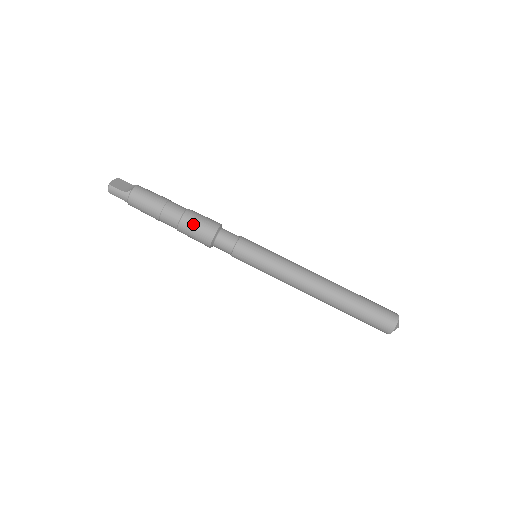
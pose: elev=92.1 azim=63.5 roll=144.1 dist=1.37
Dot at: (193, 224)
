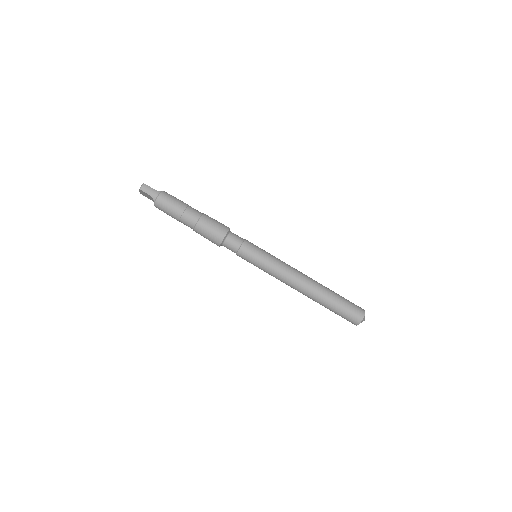
Dot at: (212, 220)
